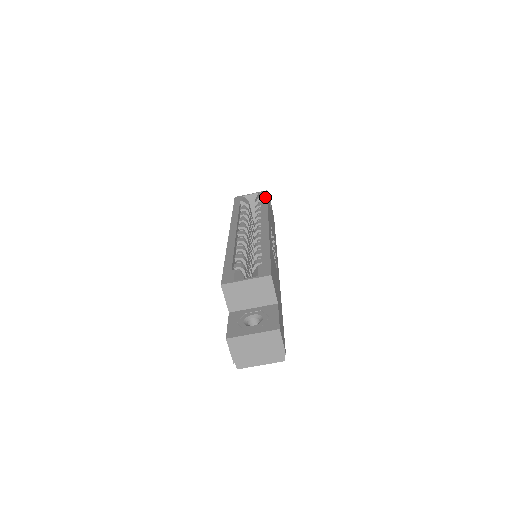
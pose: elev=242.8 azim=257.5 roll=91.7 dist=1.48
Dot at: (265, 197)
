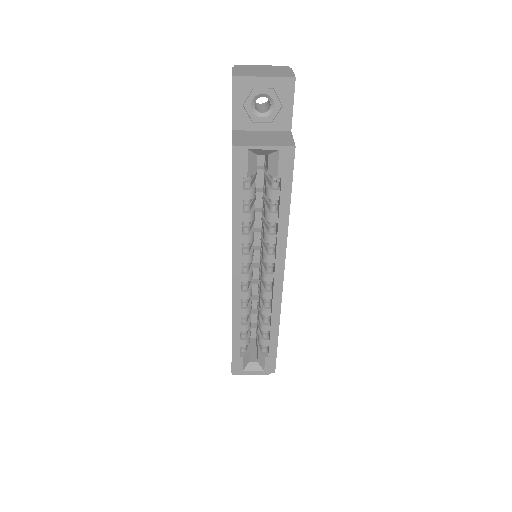
Dot at: (289, 185)
